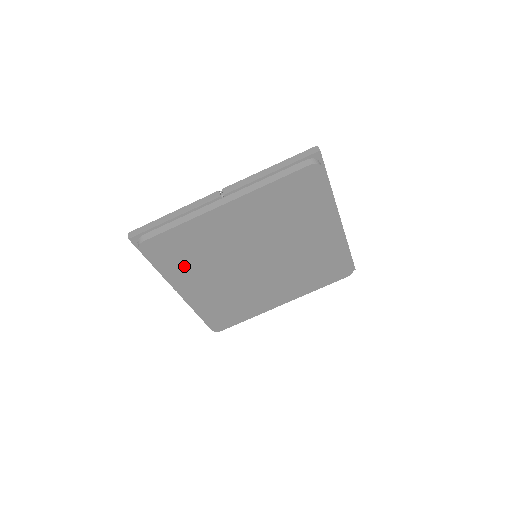
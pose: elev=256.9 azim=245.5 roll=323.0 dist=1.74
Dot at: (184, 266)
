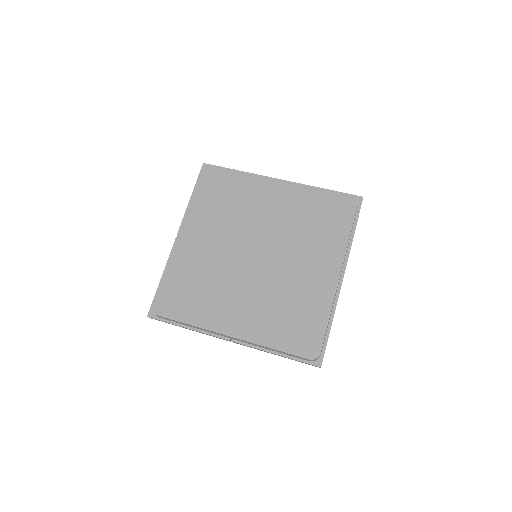
Dot at: (209, 207)
